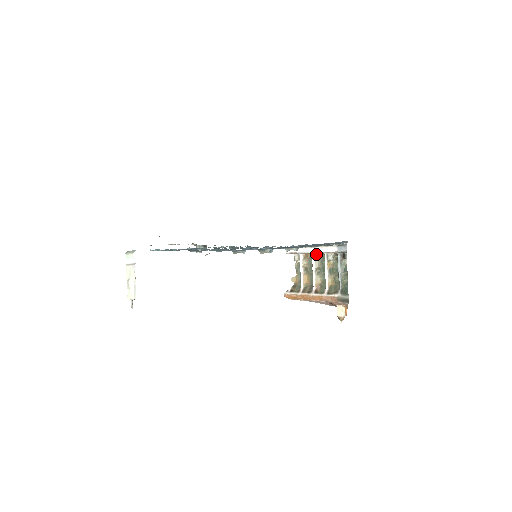
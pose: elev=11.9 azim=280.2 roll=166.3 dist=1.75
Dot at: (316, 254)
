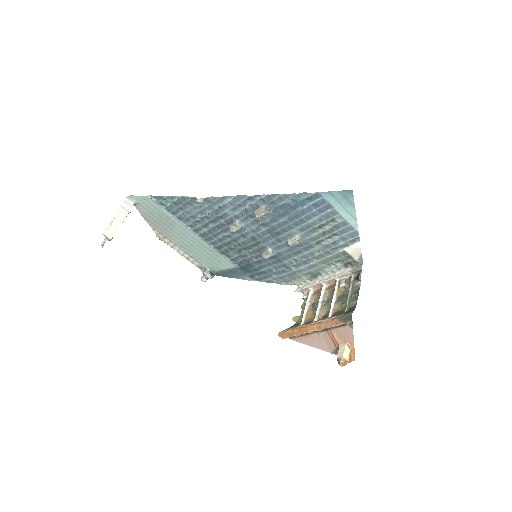
Dot at: (328, 286)
